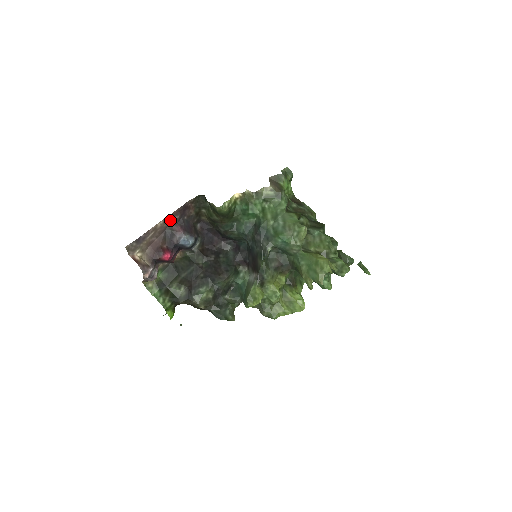
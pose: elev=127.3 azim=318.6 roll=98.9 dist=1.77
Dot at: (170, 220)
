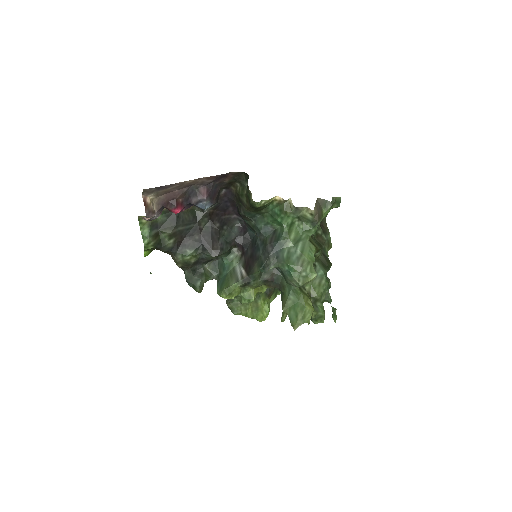
Dot at: (202, 181)
